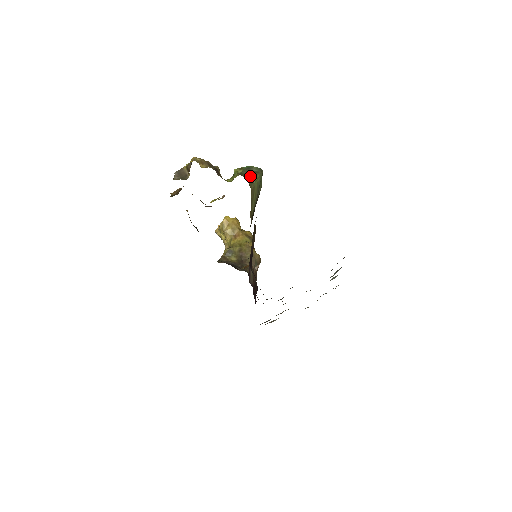
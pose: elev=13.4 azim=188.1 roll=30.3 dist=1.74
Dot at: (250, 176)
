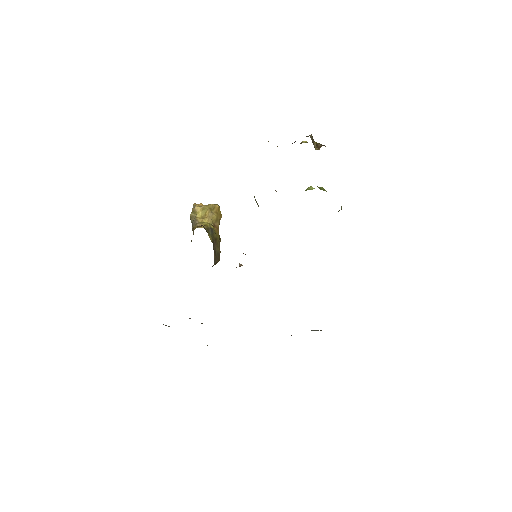
Dot at: occluded
